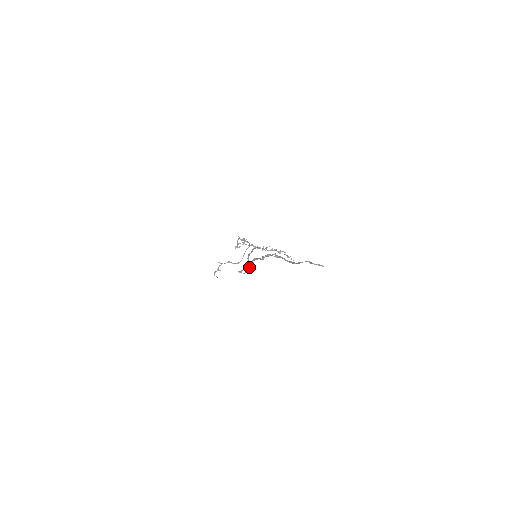
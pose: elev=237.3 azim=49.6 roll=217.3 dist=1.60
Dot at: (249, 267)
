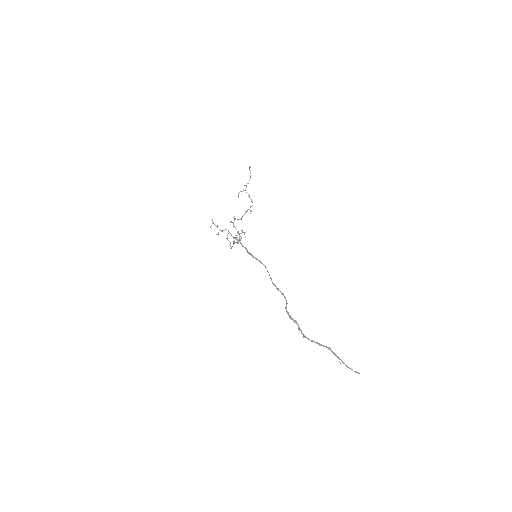
Dot at: (286, 305)
